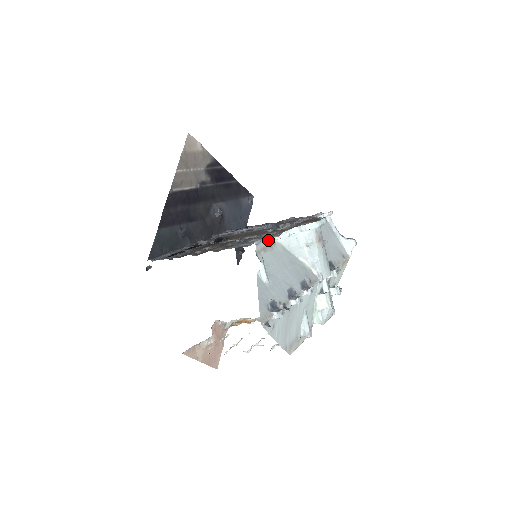
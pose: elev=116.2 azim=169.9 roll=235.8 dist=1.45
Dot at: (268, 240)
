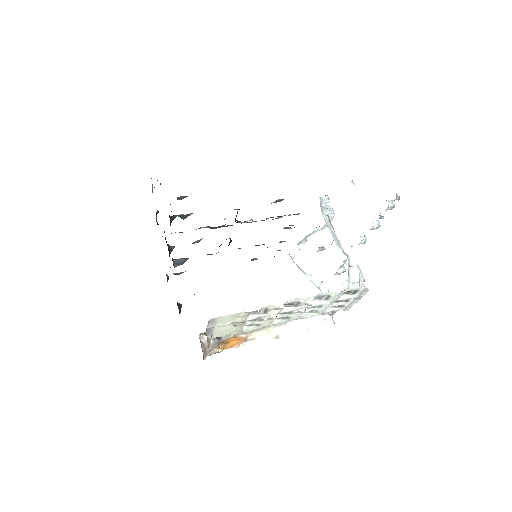
Dot at: occluded
